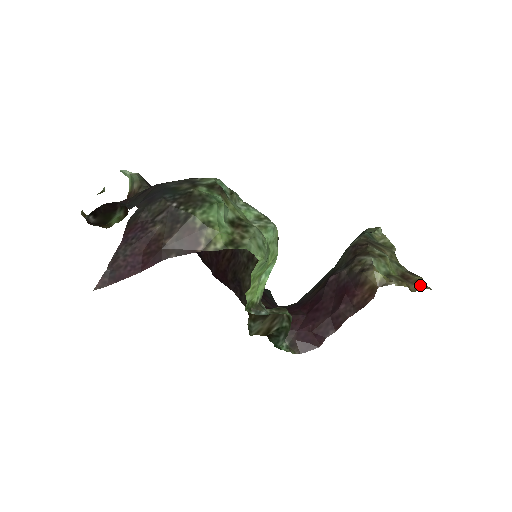
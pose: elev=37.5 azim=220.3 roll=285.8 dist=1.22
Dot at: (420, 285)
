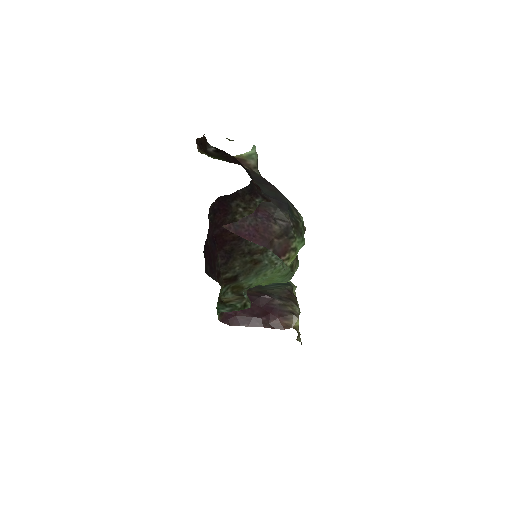
Dot at: (300, 339)
